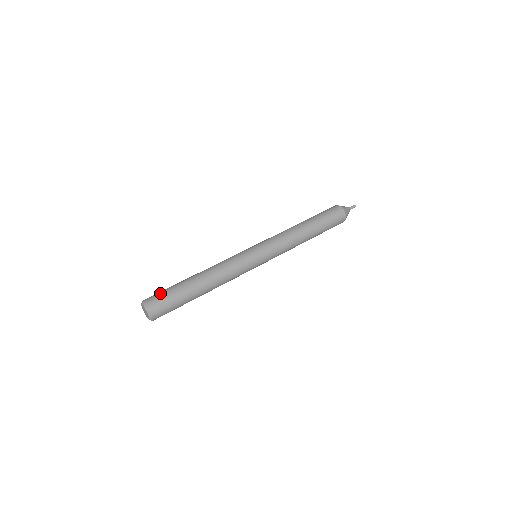
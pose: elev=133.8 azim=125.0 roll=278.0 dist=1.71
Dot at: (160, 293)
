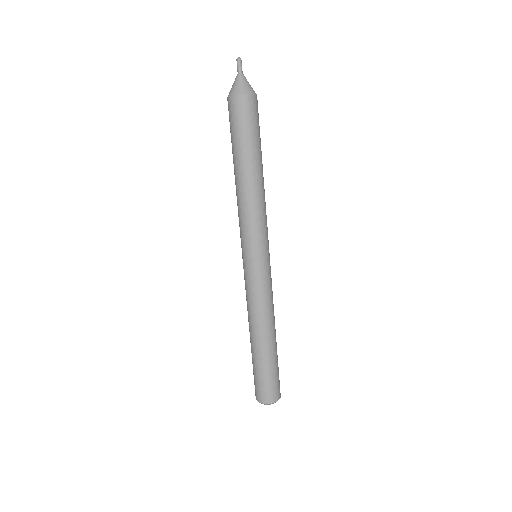
Dot at: (264, 386)
